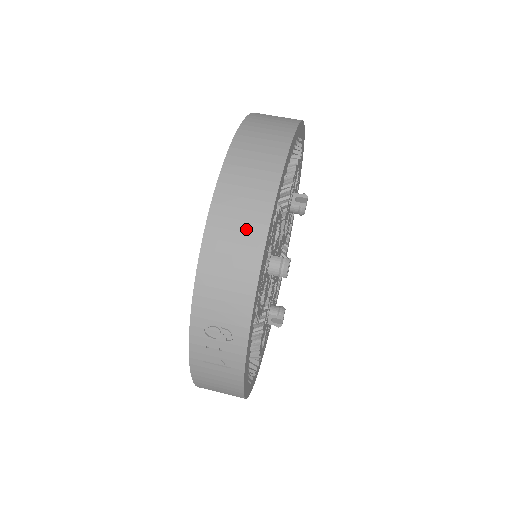
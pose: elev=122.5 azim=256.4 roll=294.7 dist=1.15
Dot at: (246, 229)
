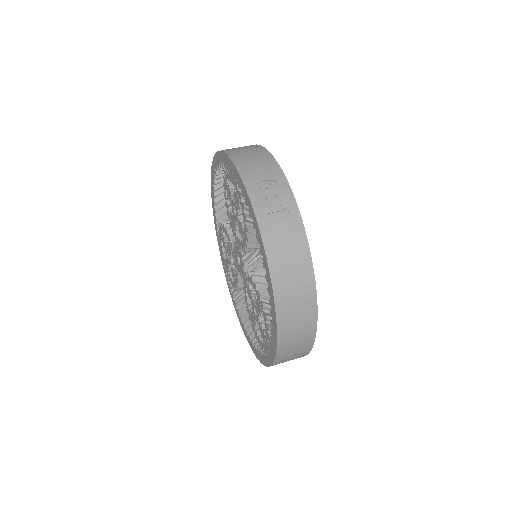
Dot at: (249, 148)
